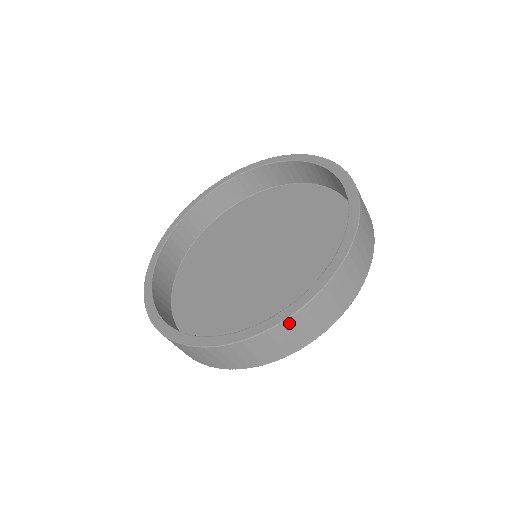
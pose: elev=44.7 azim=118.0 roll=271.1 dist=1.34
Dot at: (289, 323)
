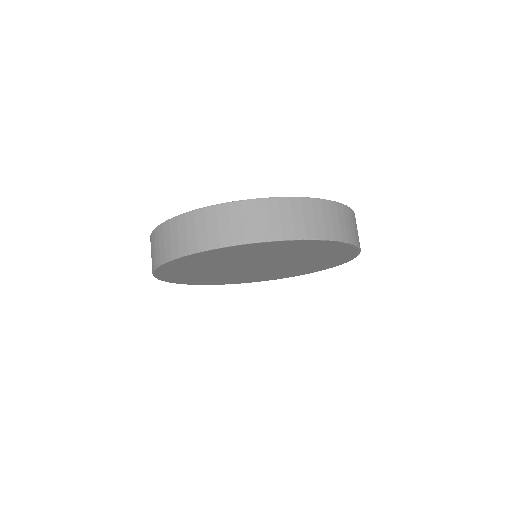
Dot at: (297, 203)
